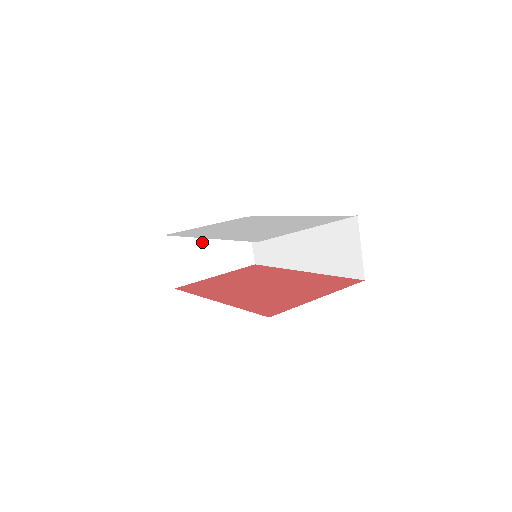
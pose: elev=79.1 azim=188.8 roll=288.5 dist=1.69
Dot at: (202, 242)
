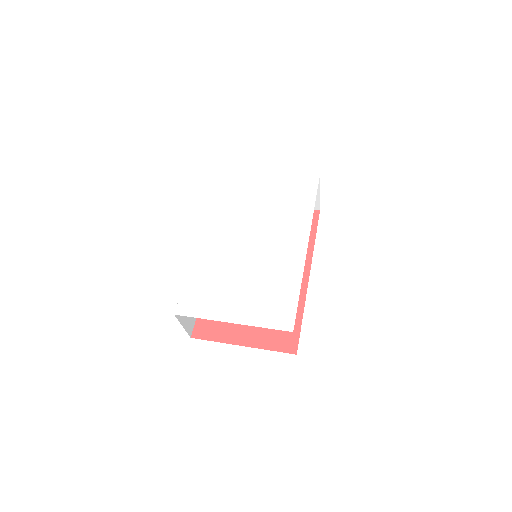
Dot at: occluded
